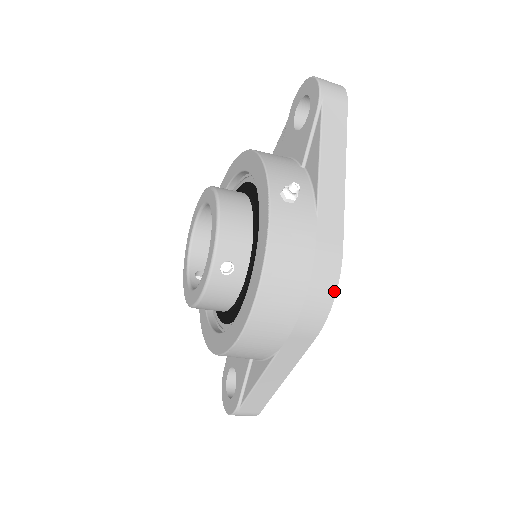
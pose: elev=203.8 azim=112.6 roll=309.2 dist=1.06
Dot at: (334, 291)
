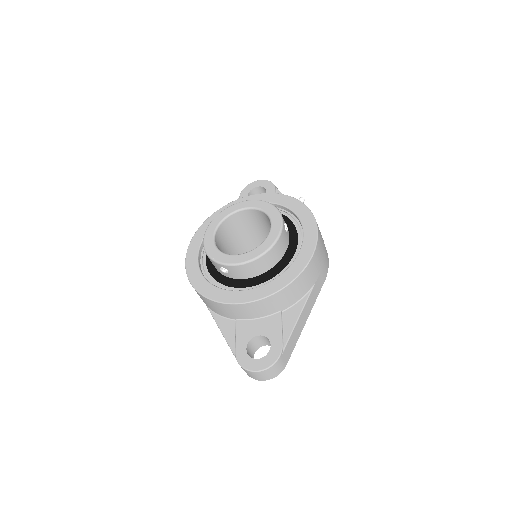
Dot at: (327, 253)
